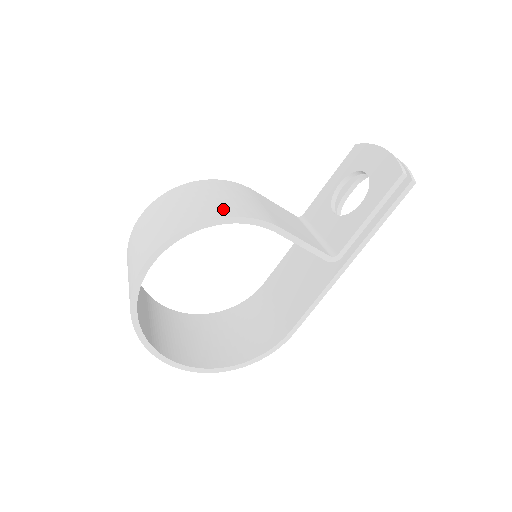
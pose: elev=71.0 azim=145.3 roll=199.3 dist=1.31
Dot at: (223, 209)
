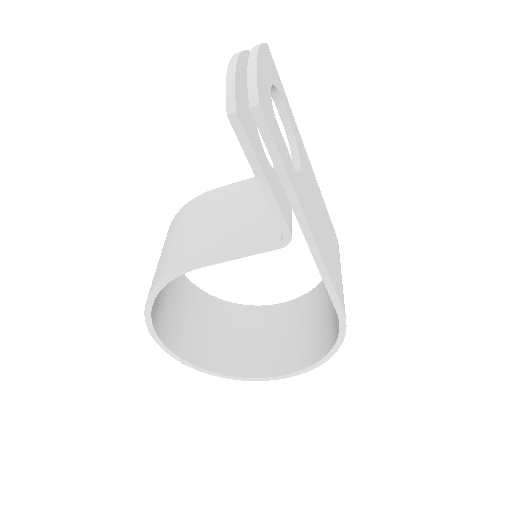
Dot at: (158, 272)
